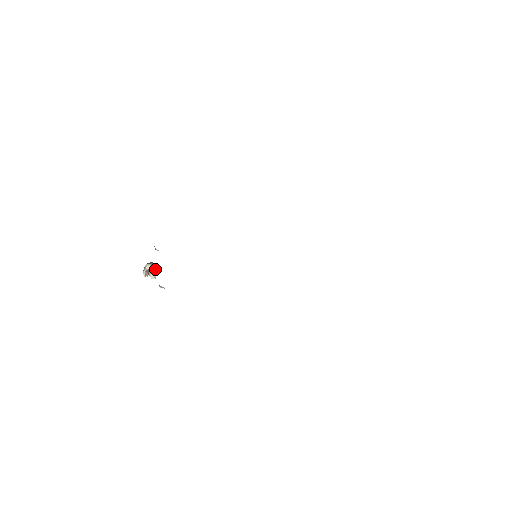
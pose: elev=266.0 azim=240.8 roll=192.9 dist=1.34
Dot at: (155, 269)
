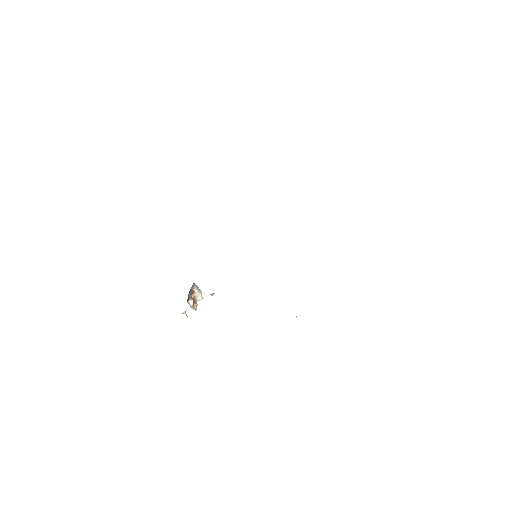
Dot at: (195, 292)
